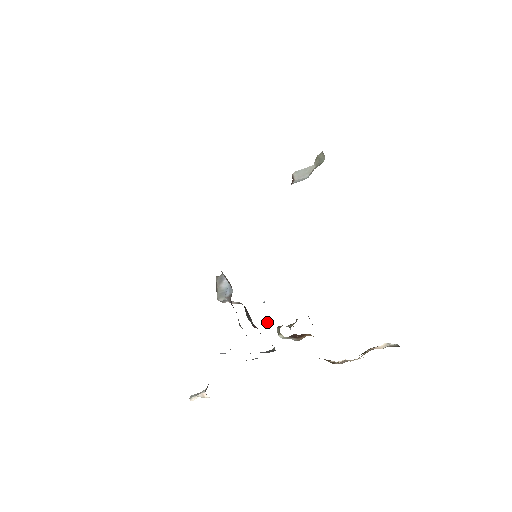
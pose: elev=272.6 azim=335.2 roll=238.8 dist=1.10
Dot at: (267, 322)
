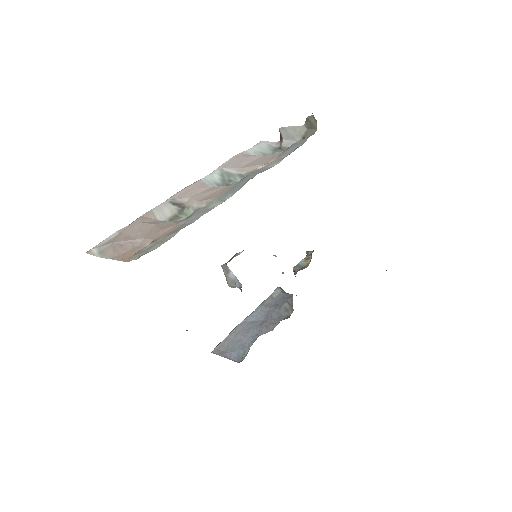
Dot at: (282, 273)
